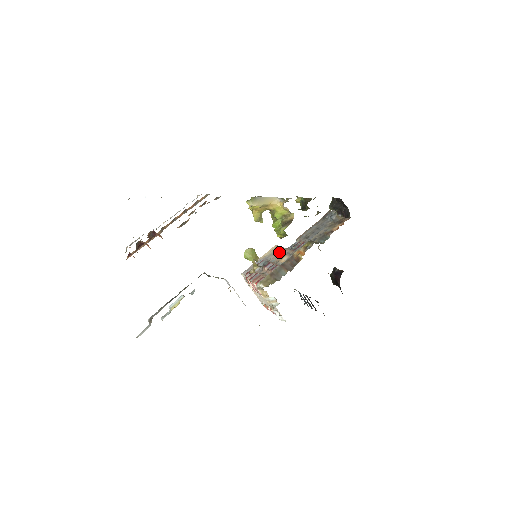
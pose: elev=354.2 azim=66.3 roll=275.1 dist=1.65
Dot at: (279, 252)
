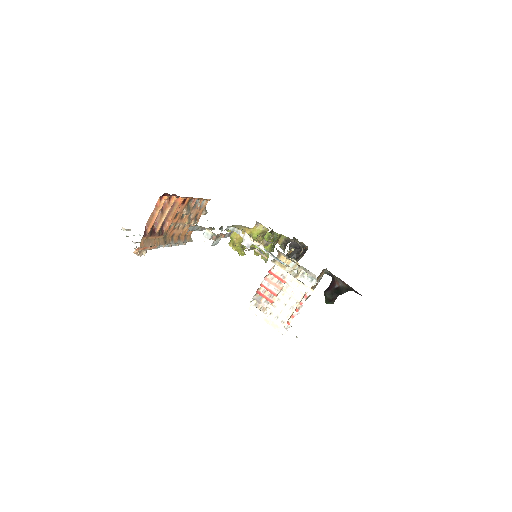
Dot at: occluded
